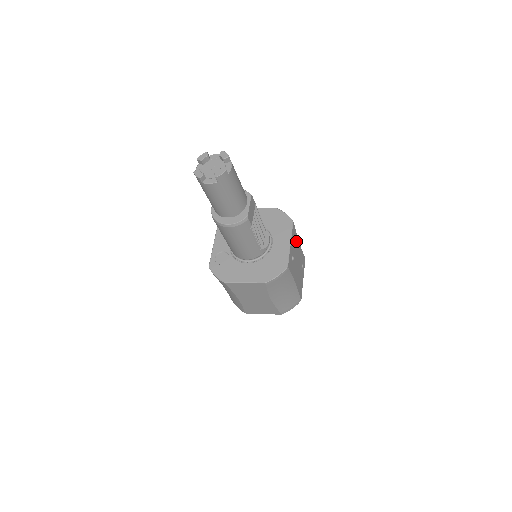
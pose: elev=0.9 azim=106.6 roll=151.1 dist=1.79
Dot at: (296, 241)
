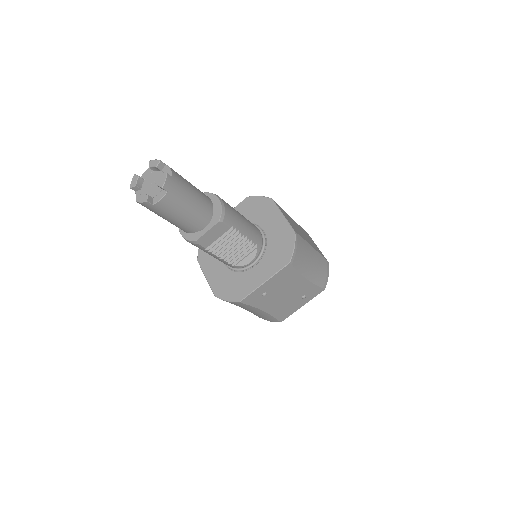
Dot at: (293, 278)
